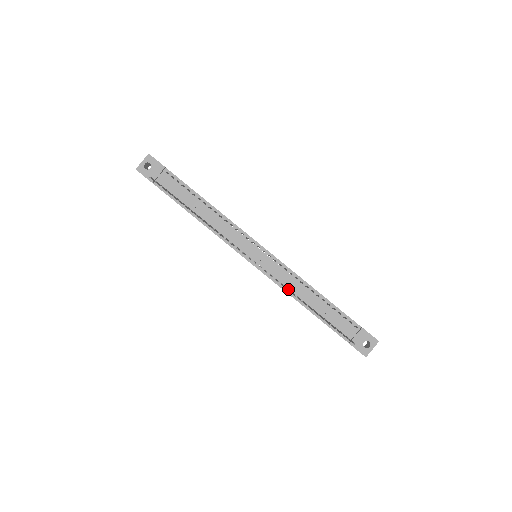
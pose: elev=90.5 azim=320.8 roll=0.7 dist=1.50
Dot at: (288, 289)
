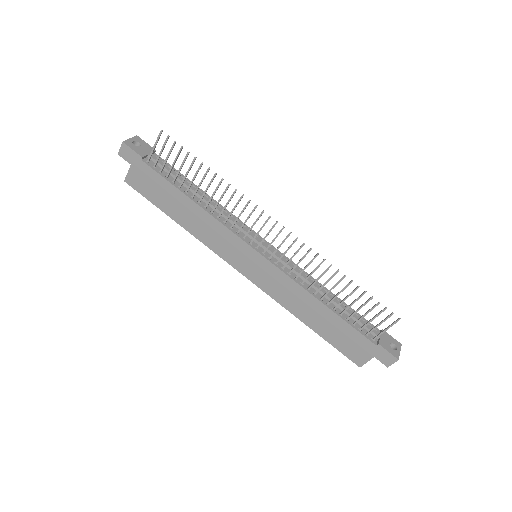
Dot at: (316, 267)
